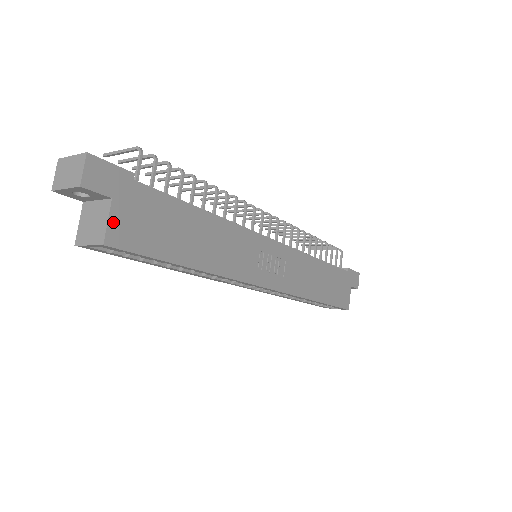
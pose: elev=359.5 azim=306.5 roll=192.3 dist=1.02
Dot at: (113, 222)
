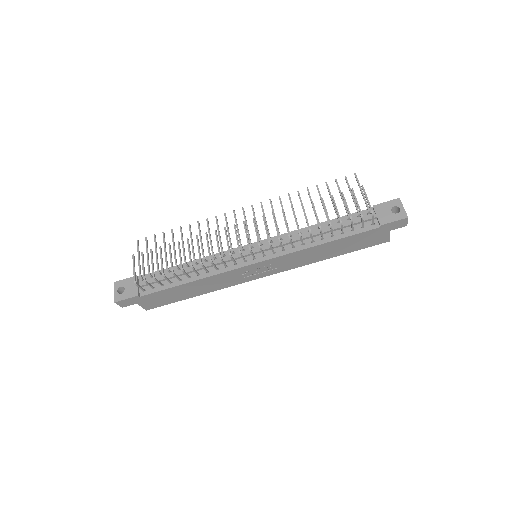
Dot at: (144, 306)
